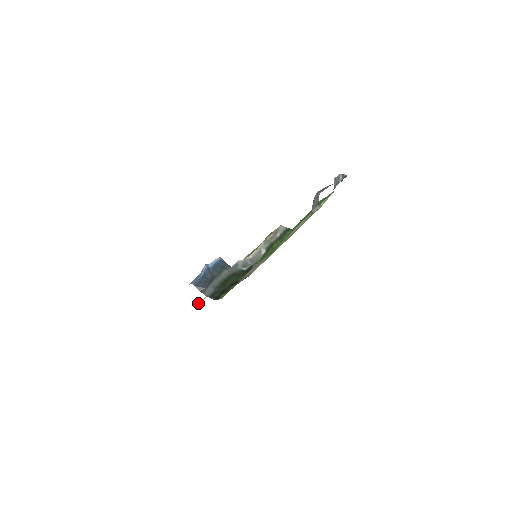
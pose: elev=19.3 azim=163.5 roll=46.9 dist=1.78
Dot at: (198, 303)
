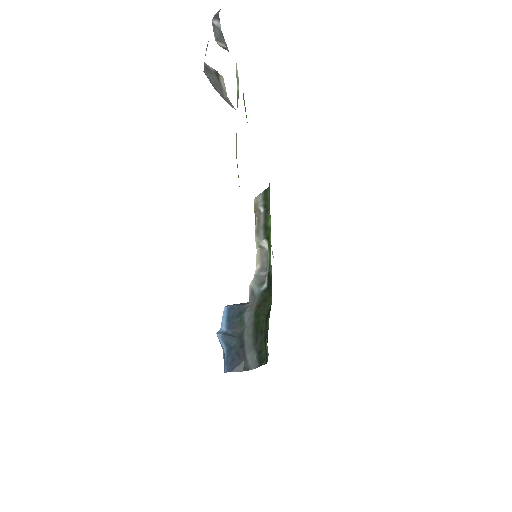
Dot at: occluded
